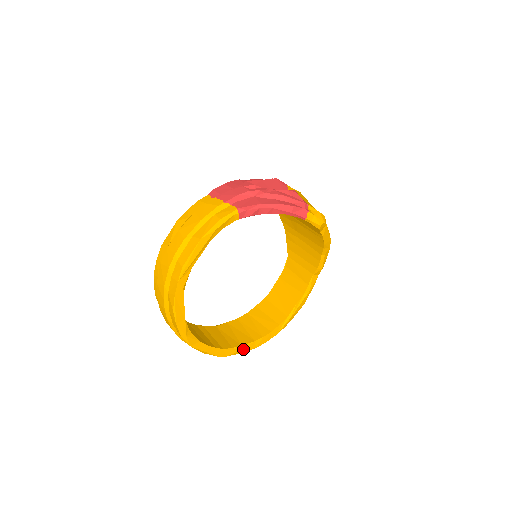
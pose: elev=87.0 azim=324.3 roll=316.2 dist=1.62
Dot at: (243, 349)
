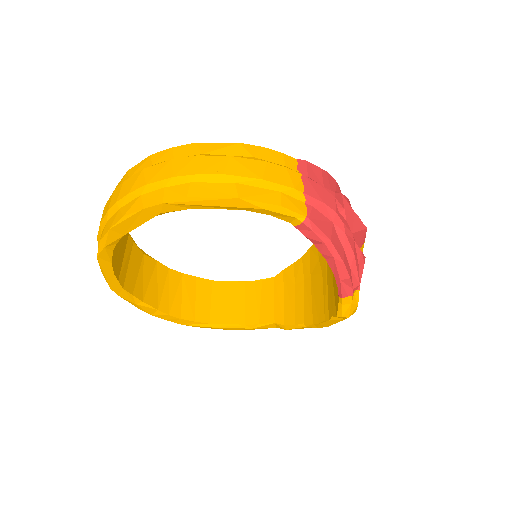
Dot at: (140, 305)
